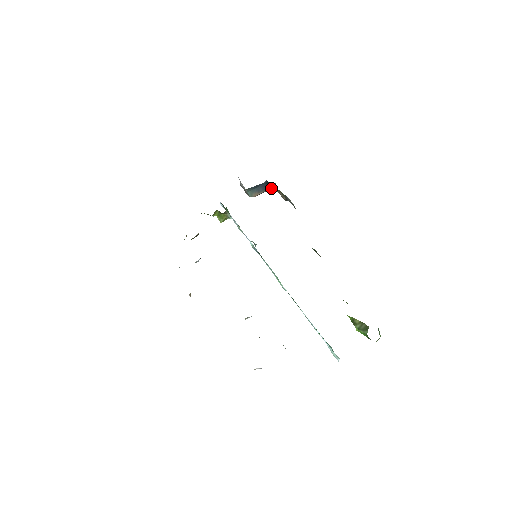
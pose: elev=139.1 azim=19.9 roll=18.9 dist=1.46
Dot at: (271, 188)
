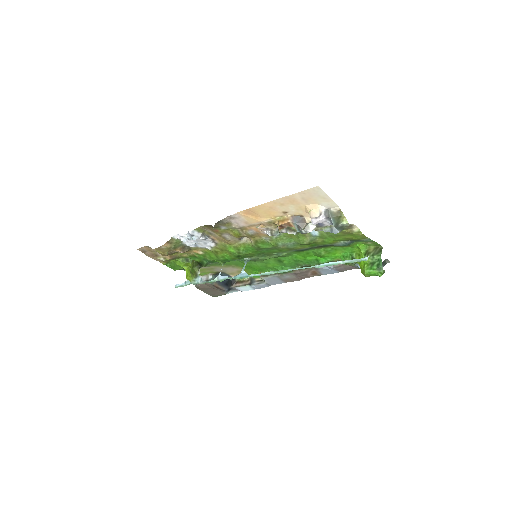
Dot at: (225, 291)
